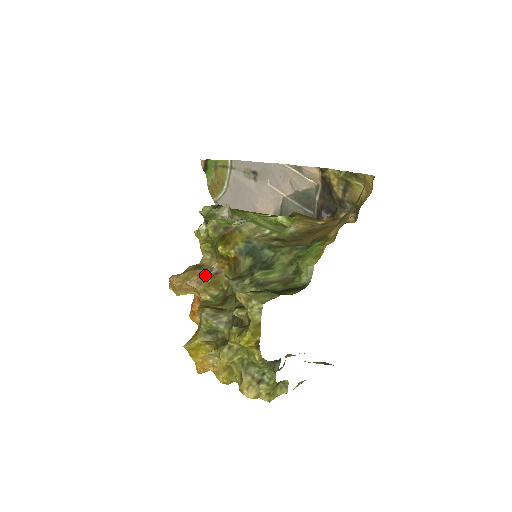
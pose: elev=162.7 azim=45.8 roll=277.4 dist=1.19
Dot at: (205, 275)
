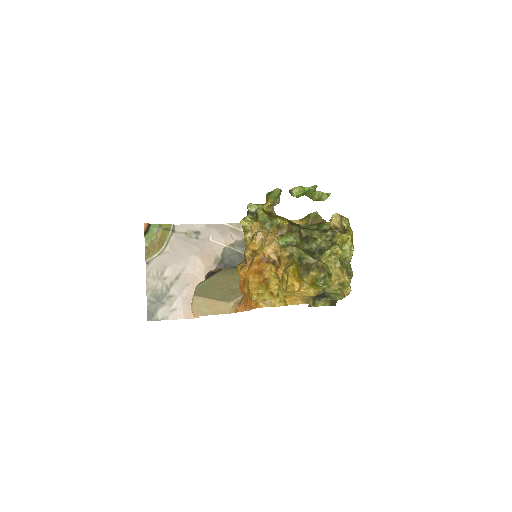
Dot at: occluded
